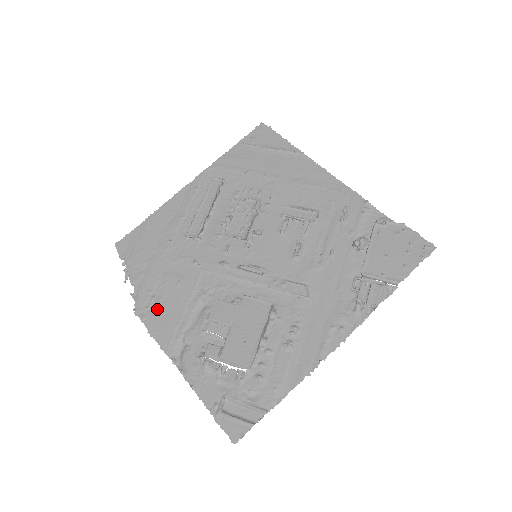
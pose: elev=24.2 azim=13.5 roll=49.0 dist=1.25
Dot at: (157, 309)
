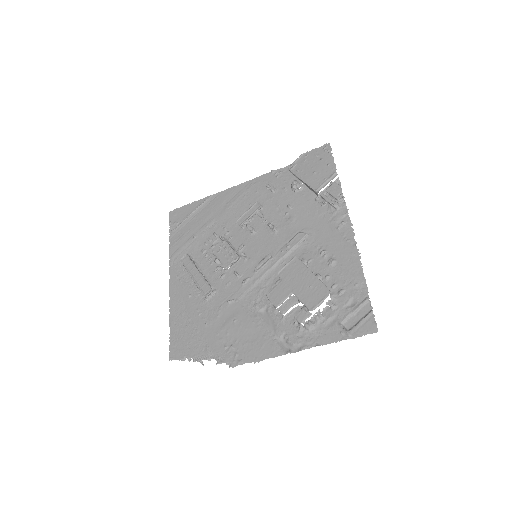
Dot at: (242, 347)
